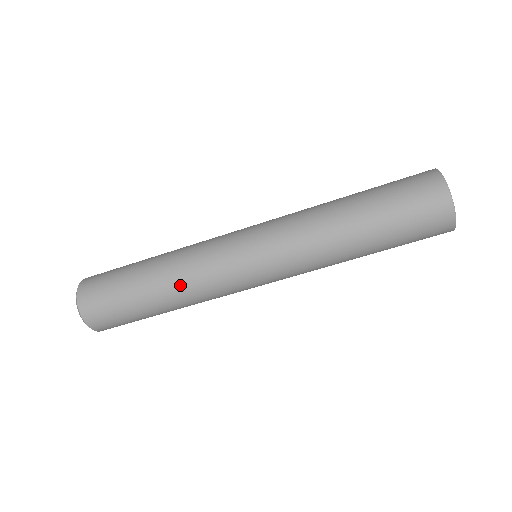
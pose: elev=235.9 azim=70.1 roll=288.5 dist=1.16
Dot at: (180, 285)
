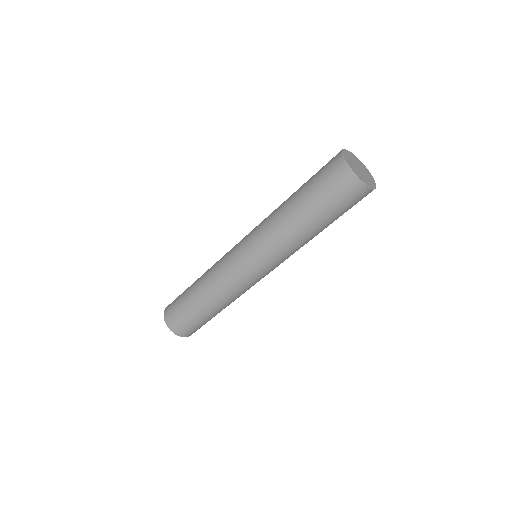
Dot at: (207, 279)
